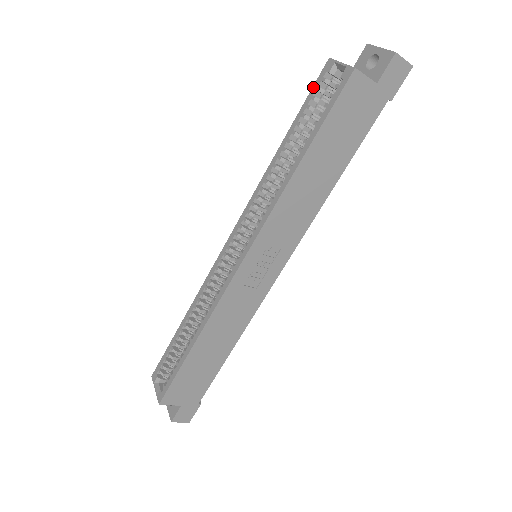
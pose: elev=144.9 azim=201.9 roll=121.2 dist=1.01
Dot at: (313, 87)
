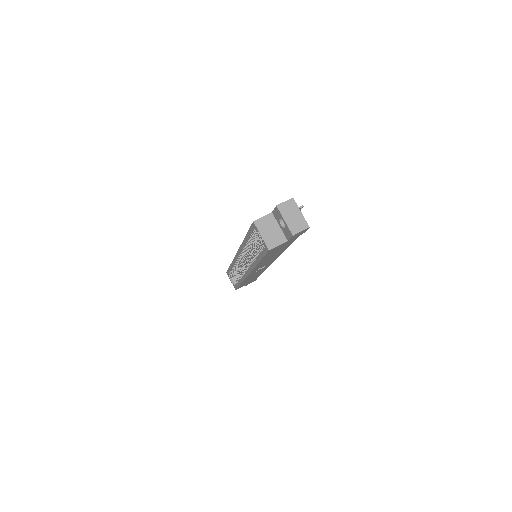
Dot at: (250, 228)
